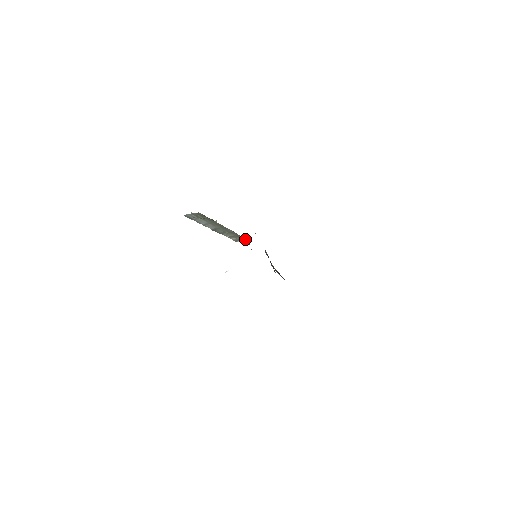
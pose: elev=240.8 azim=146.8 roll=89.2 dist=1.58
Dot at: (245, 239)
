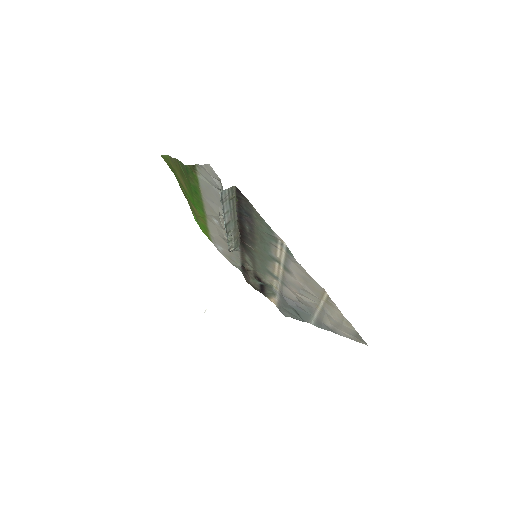
Dot at: (237, 245)
